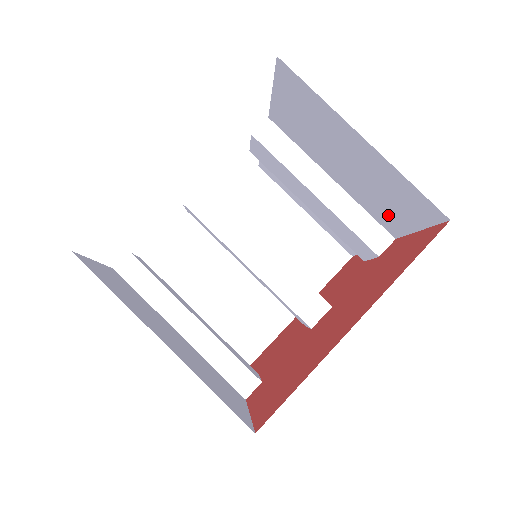
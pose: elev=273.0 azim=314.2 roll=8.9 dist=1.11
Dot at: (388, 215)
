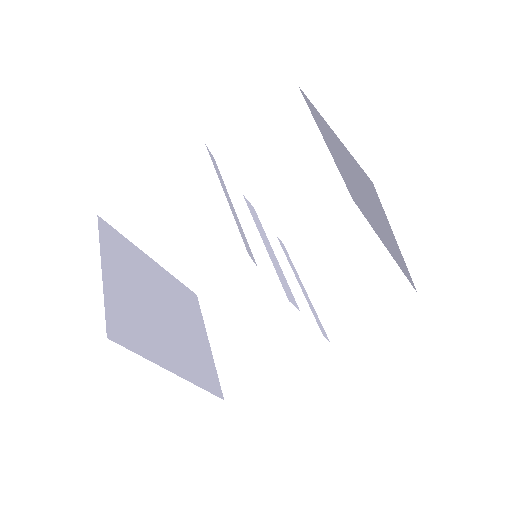
Dot at: (346, 312)
